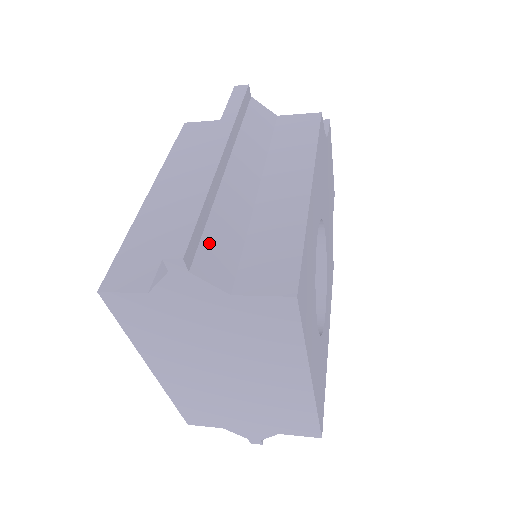
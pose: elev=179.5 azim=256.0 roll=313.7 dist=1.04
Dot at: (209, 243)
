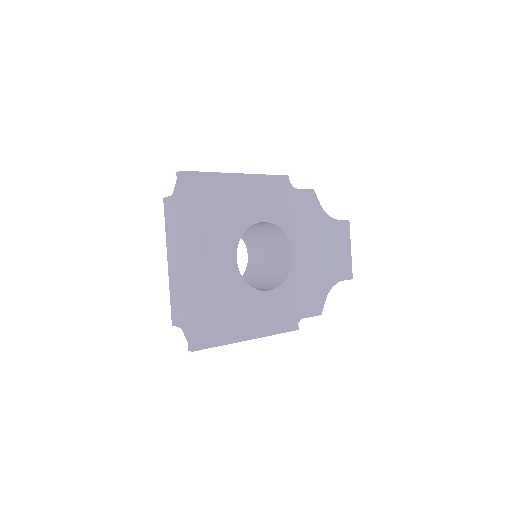
Dot at: (199, 181)
